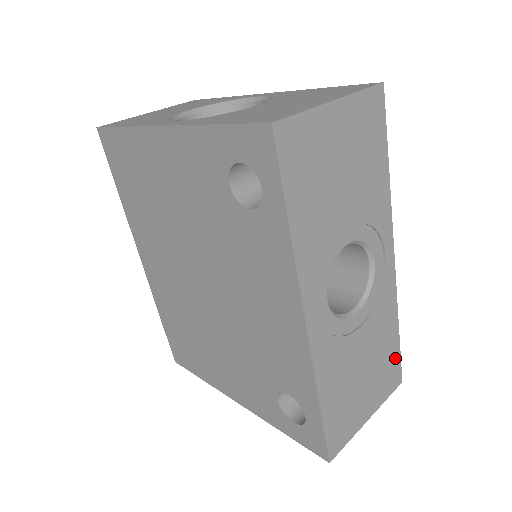
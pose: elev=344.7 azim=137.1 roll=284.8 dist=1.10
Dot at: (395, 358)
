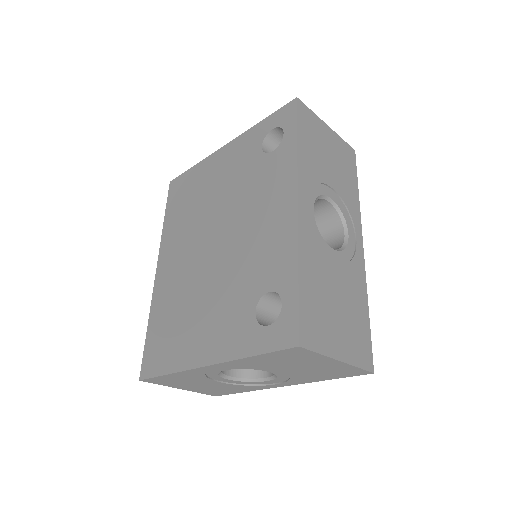
Dot at: (366, 335)
